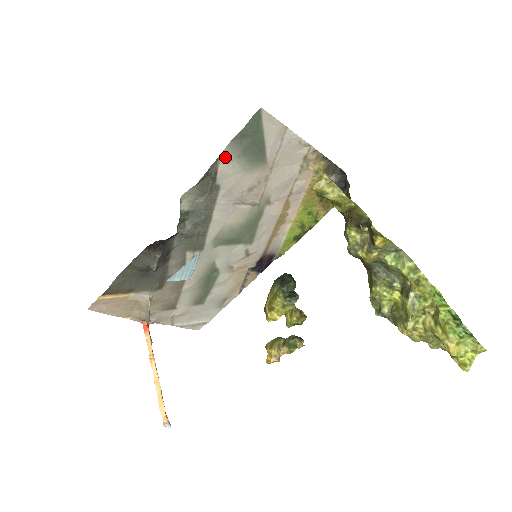
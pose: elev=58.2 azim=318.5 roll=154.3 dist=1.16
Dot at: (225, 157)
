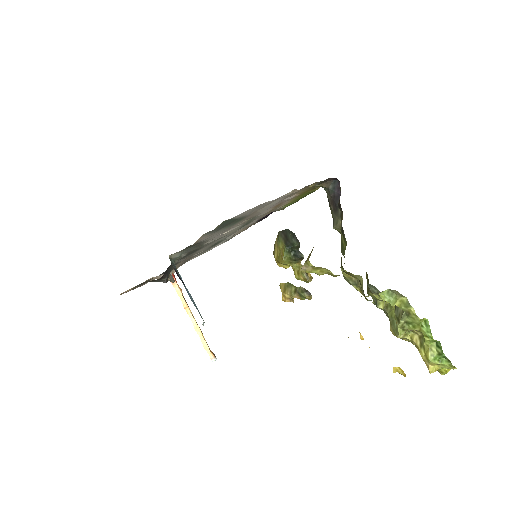
Dot at: (202, 238)
